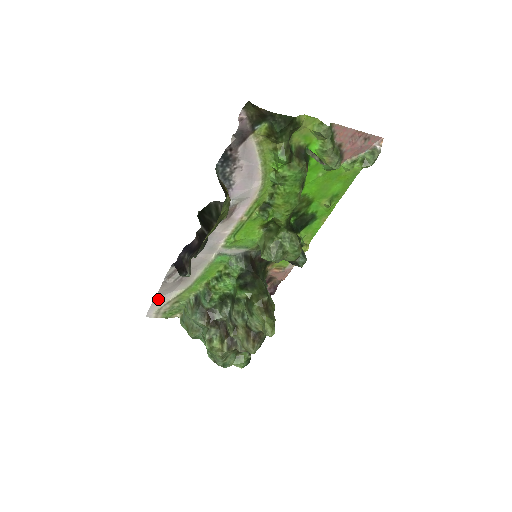
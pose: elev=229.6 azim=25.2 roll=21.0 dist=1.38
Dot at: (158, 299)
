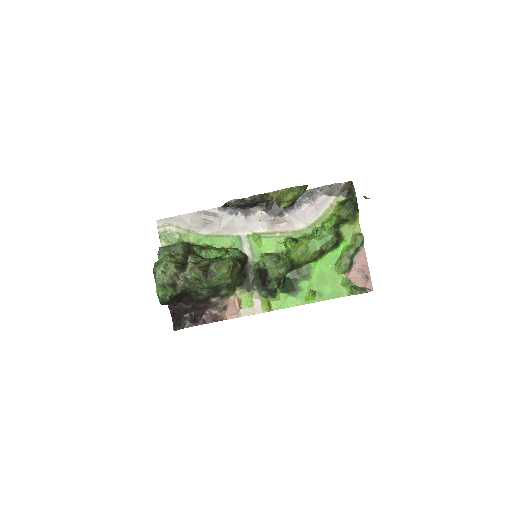
Dot at: (179, 219)
